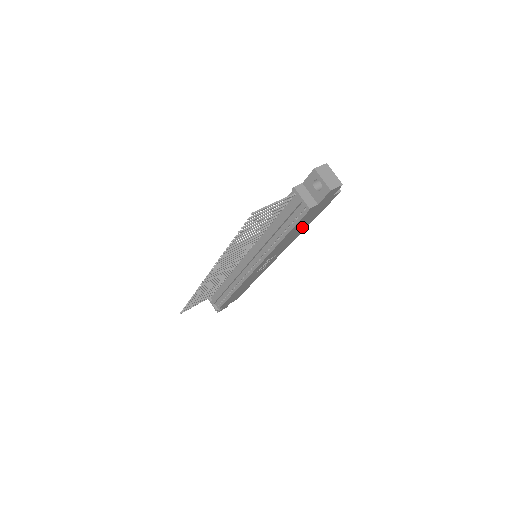
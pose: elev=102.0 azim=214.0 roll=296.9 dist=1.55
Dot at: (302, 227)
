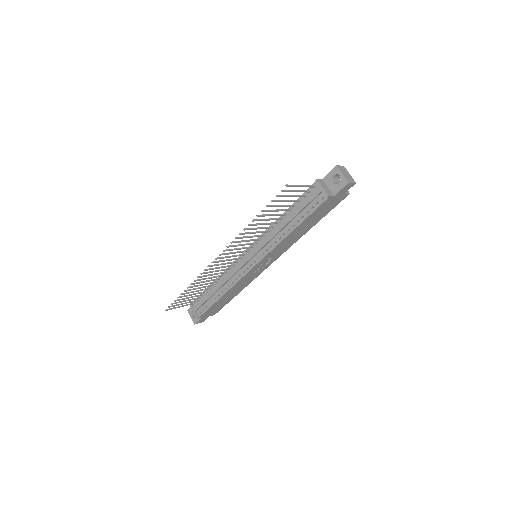
Dot at: (309, 225)
